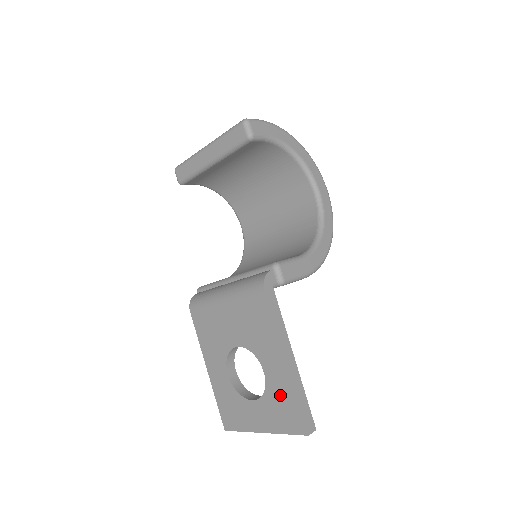
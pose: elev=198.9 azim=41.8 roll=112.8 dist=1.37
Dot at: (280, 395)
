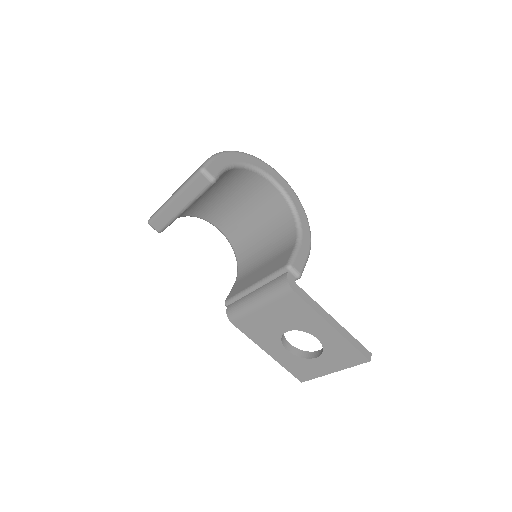
Dot at: (337, 347)
